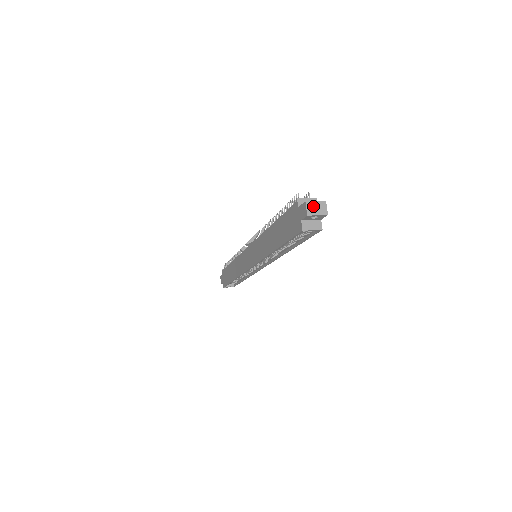
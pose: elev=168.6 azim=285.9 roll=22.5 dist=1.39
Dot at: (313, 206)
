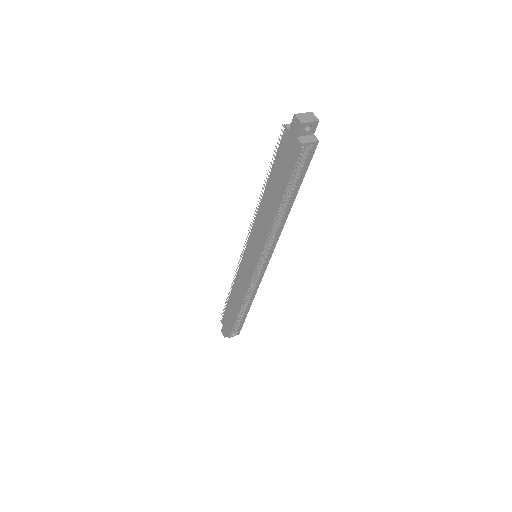
Dot at: (303, 116)
